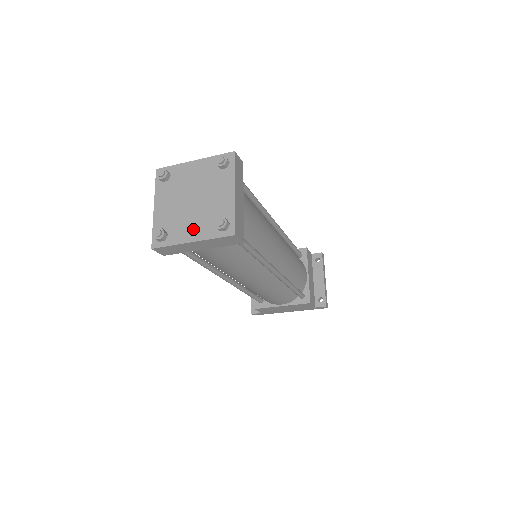
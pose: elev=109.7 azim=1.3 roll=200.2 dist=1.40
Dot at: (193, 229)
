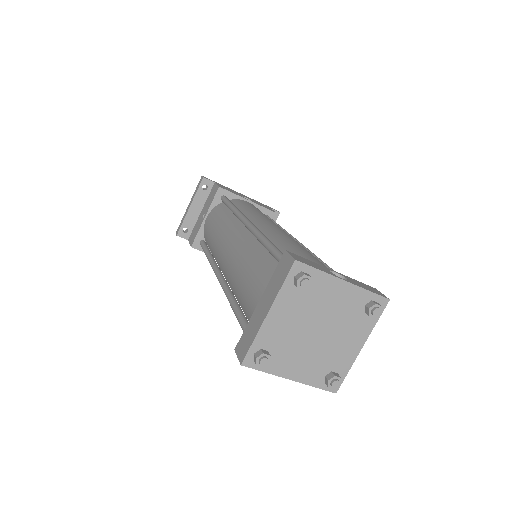
Dot at: (300, 366)
